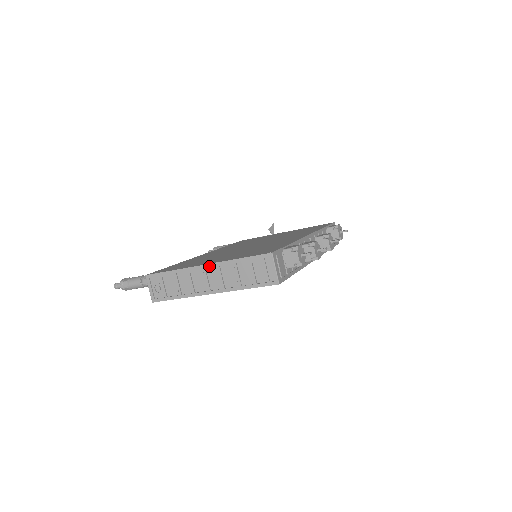
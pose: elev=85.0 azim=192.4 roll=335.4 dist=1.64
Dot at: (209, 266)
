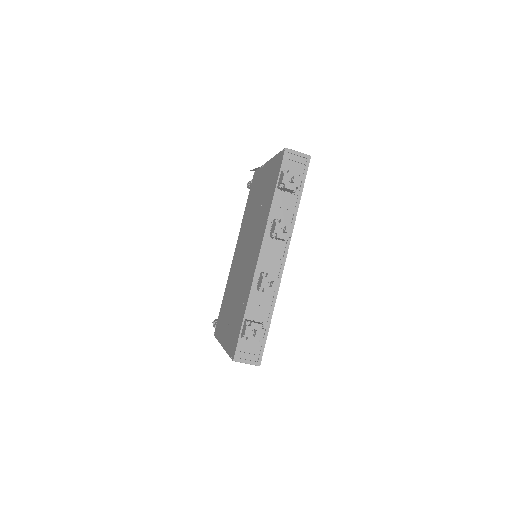
Dot at: occluded
